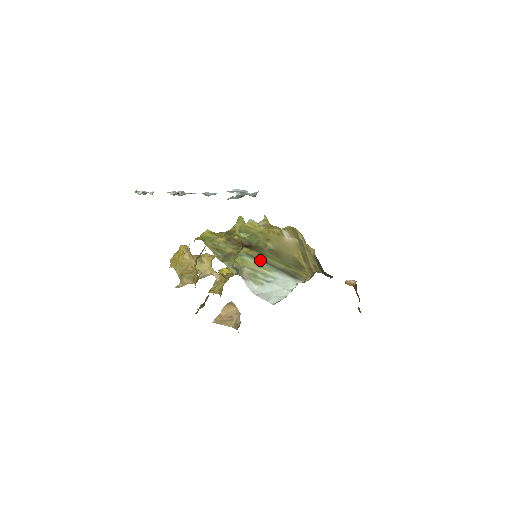
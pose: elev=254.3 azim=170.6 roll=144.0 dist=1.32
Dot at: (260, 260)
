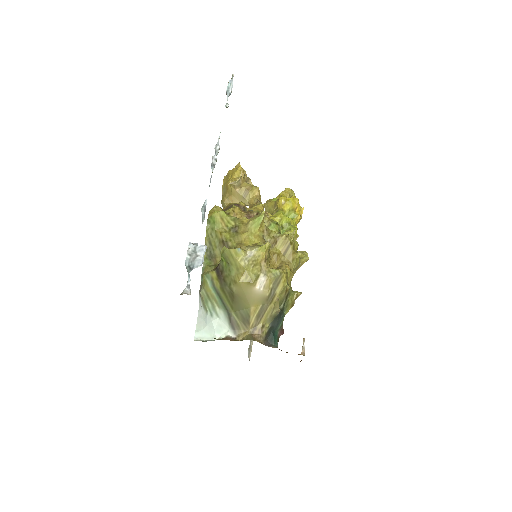
Dot at: (217, 293)
